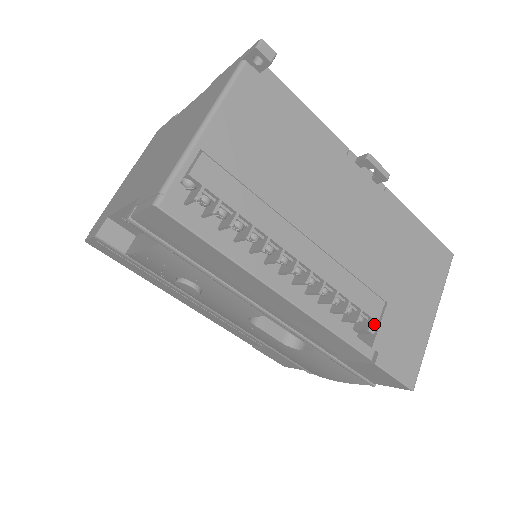
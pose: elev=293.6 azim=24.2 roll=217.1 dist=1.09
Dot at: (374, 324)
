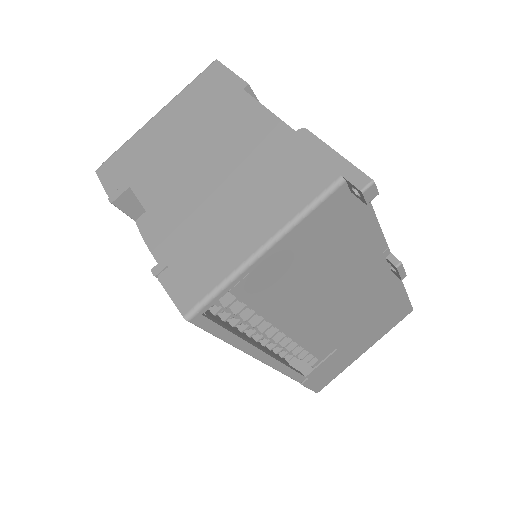
Dot at: (317, 363)
